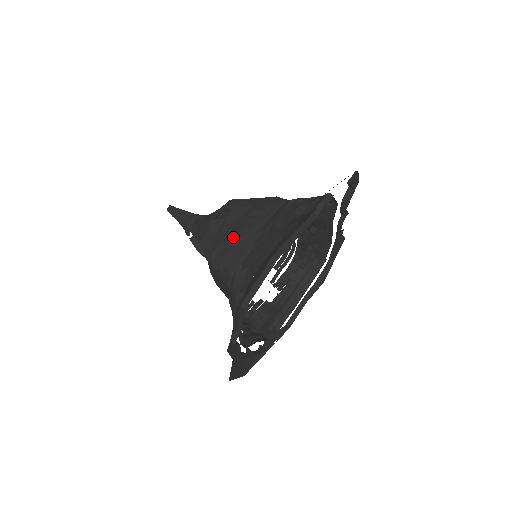
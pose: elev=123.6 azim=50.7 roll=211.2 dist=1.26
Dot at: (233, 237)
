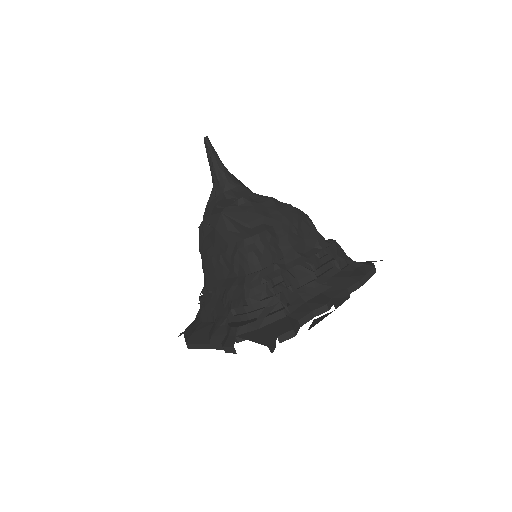
Dot at: (206, 263)
